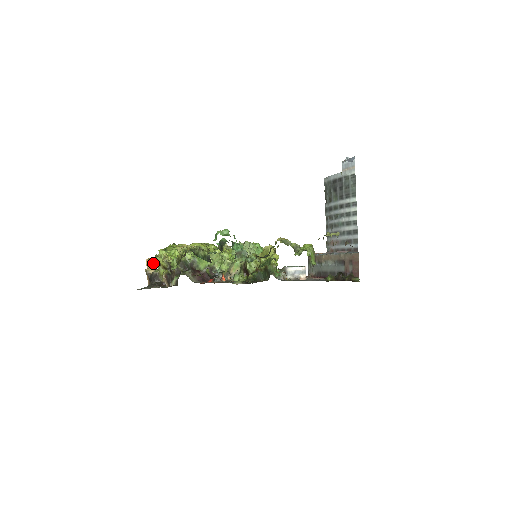
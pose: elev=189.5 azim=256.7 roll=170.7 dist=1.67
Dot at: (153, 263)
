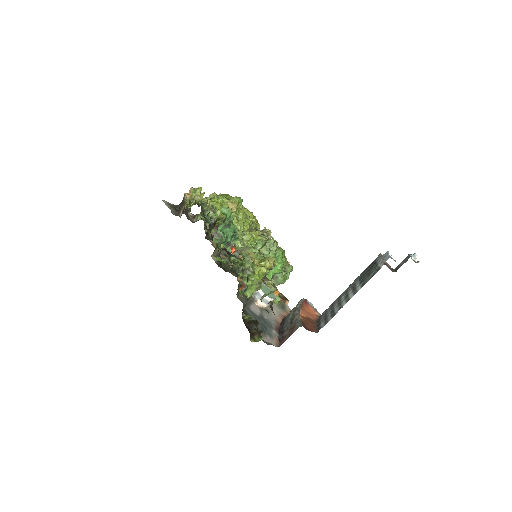
Dot at: occluded
